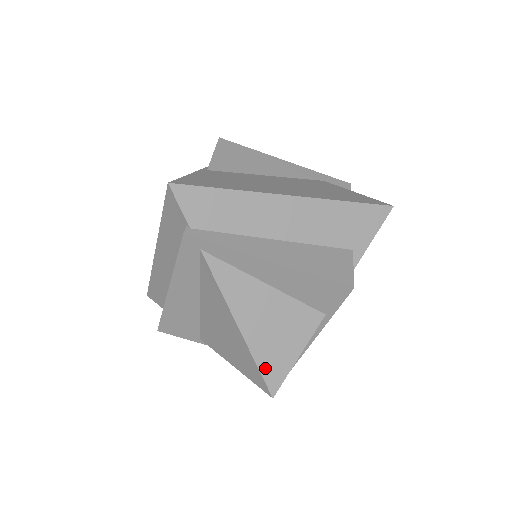
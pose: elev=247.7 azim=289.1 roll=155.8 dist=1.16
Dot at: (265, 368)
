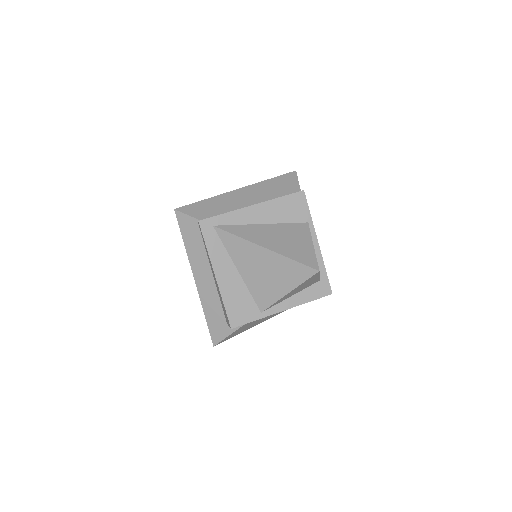
Dot at: (299, 259)
